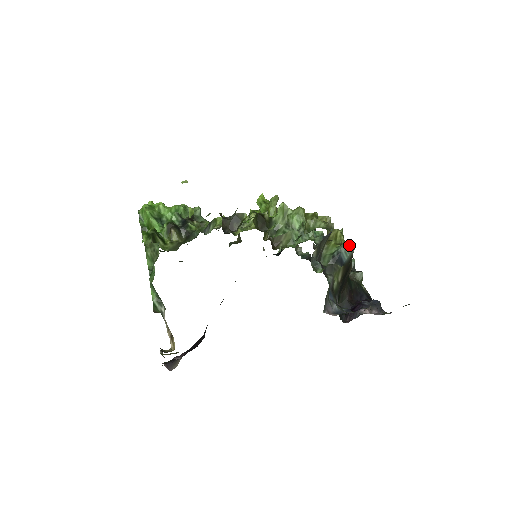
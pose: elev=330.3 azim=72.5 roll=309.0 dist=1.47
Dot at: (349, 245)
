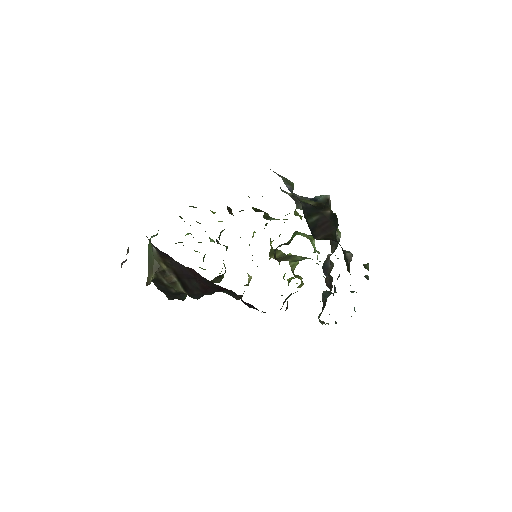
Dot at: occluded
